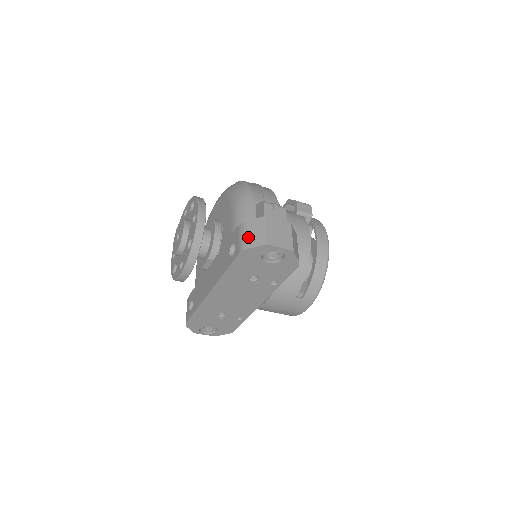
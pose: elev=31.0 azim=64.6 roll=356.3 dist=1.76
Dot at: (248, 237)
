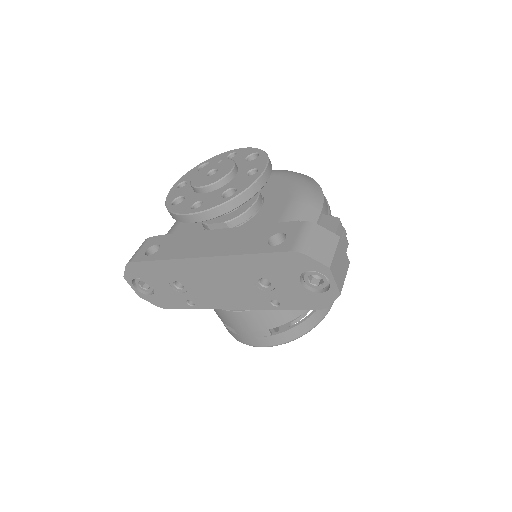
Dot at: (312, 243)
